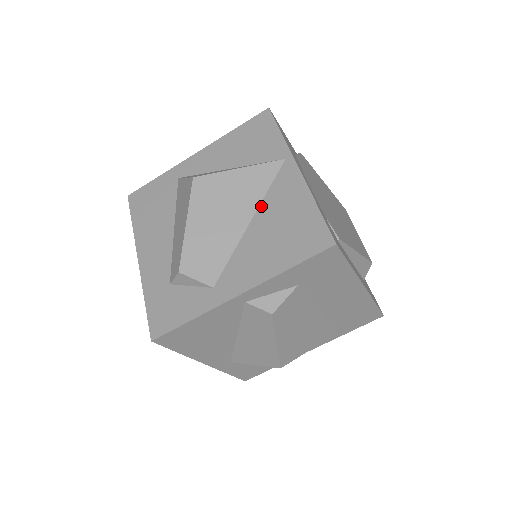
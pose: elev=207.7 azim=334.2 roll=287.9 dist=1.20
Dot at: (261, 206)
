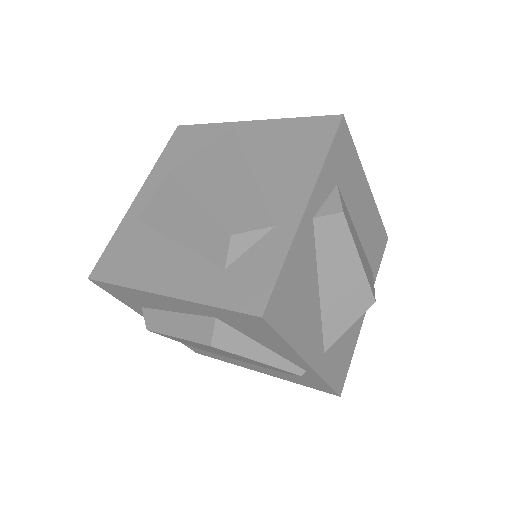
Dot at: (248, 158)
